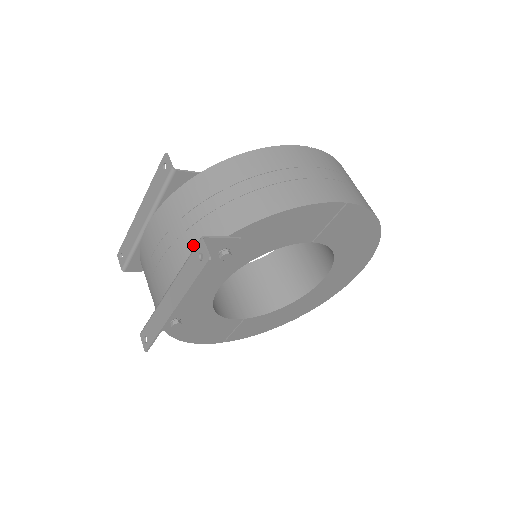
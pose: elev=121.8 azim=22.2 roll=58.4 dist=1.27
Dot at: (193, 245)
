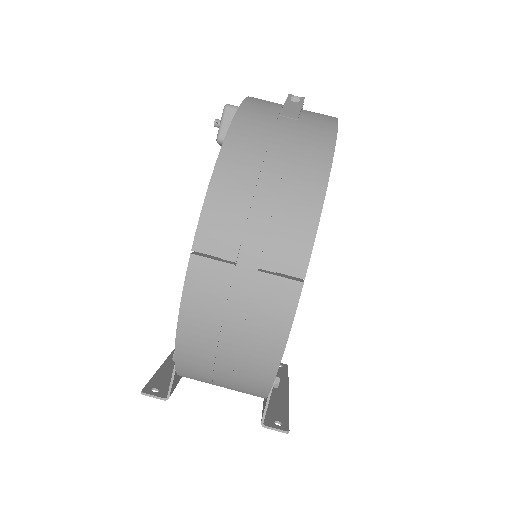
Dot at: occluded
